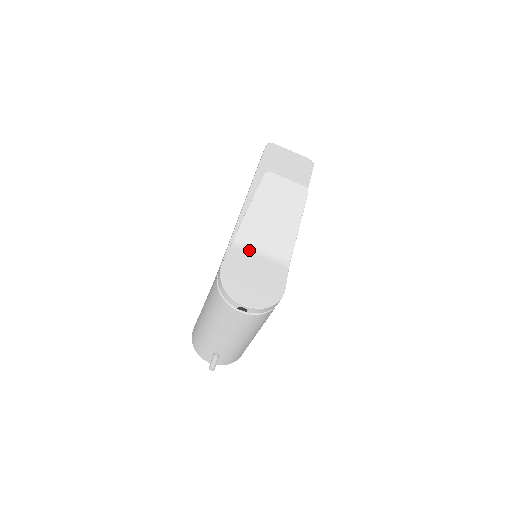
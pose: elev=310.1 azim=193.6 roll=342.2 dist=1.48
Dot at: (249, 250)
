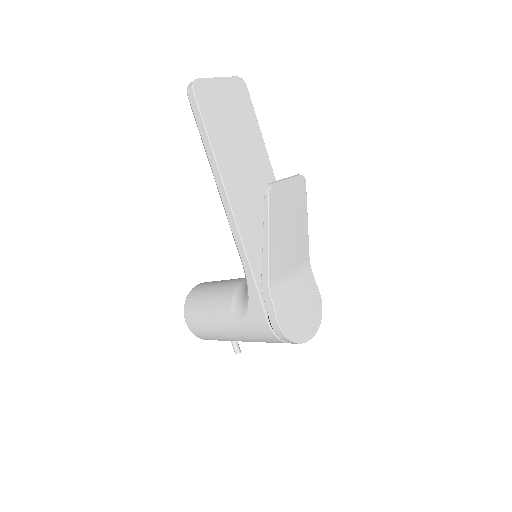
Dot at: (283, 283)
